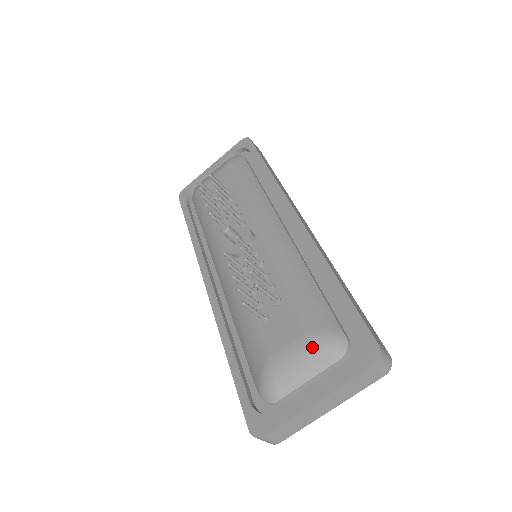
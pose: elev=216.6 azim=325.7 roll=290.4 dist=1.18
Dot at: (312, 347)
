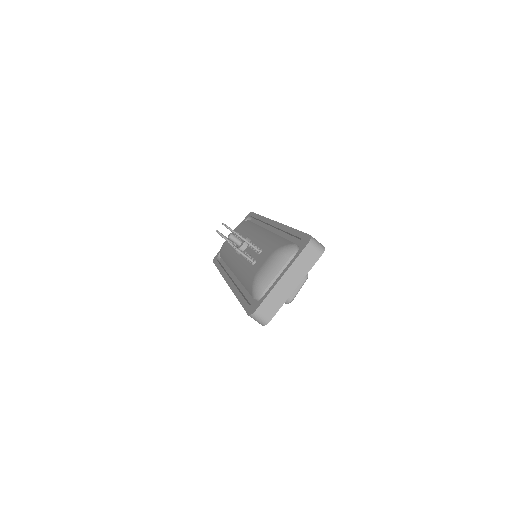
Dot at: (277, 255)
